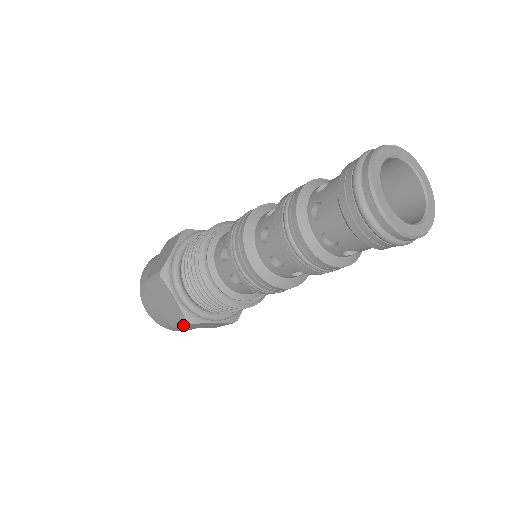
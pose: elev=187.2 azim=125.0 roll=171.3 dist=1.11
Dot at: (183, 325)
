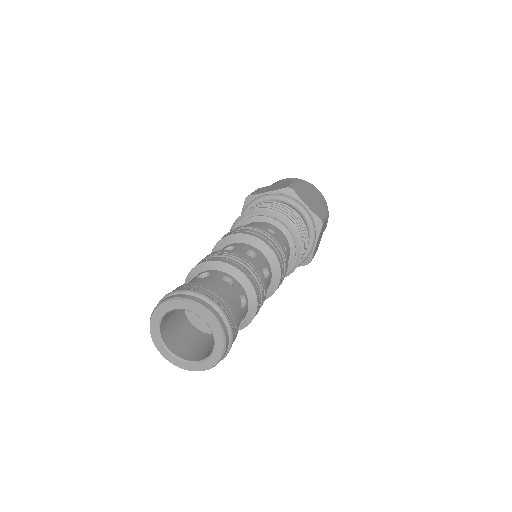
Dot at: occluded
